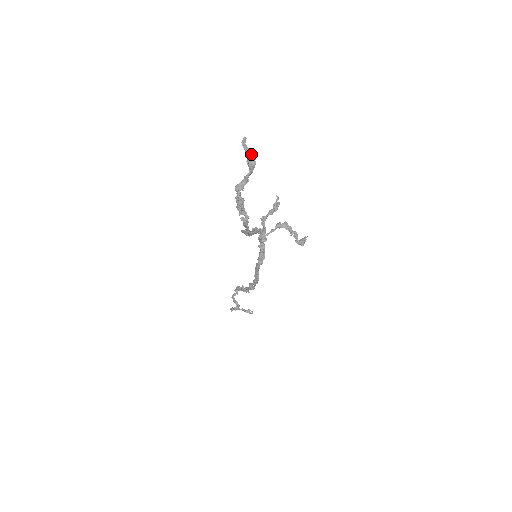
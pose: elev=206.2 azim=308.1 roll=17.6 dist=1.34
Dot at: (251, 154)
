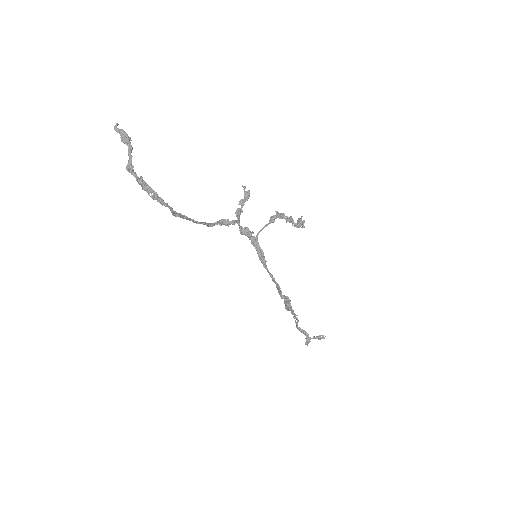
Dot at: (123, 132)
